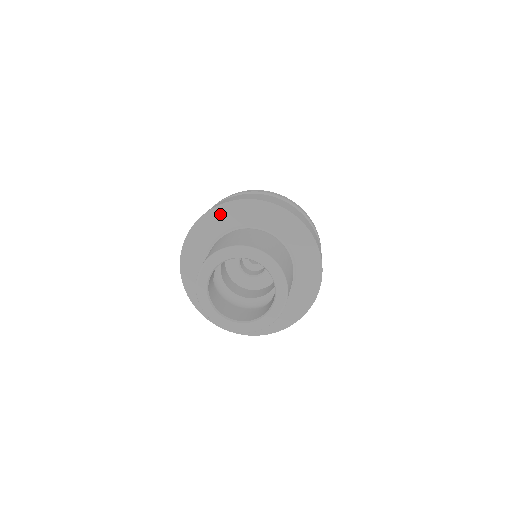
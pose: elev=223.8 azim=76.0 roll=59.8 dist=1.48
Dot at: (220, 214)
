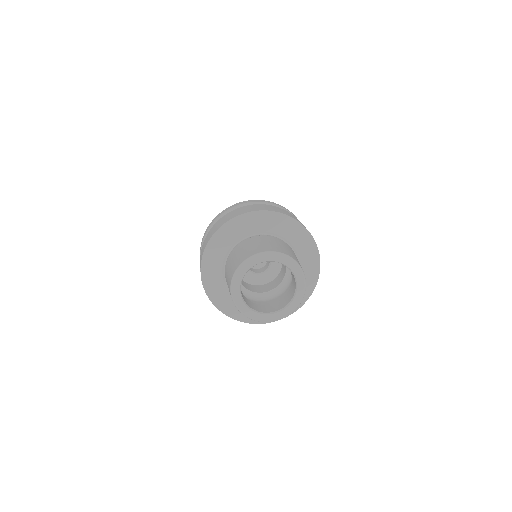
Dot at: (216, 243)
